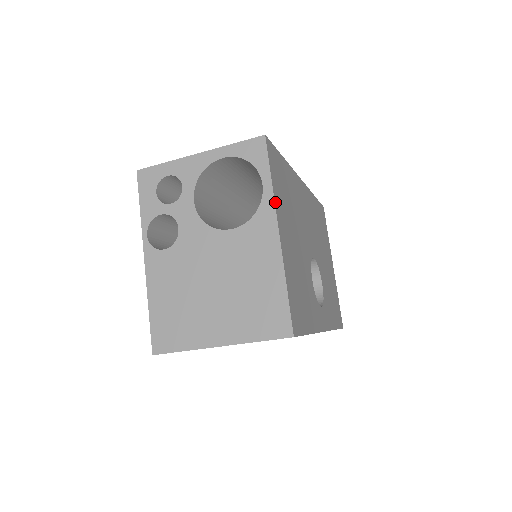
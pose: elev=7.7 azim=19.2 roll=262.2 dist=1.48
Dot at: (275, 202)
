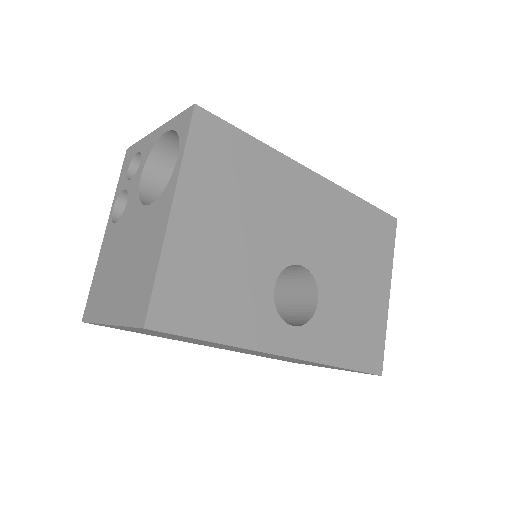
Dot at: (181, 177)
